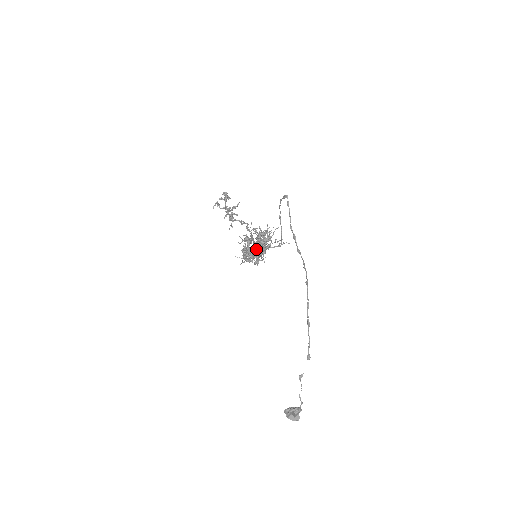
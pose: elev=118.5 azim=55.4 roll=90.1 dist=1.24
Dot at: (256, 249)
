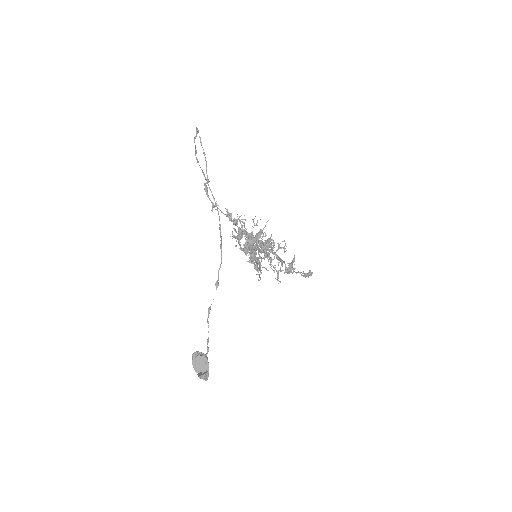
Dot at: (270, 263)
